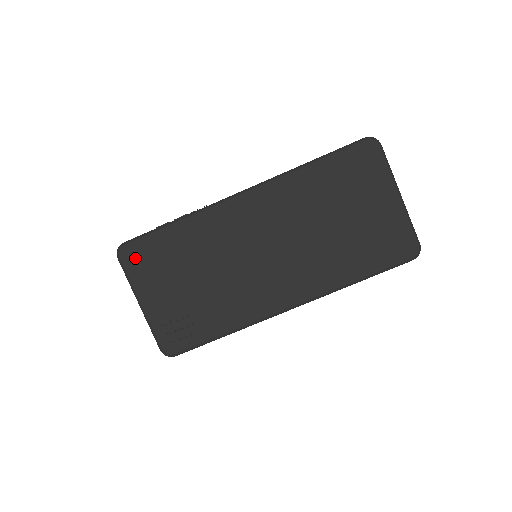
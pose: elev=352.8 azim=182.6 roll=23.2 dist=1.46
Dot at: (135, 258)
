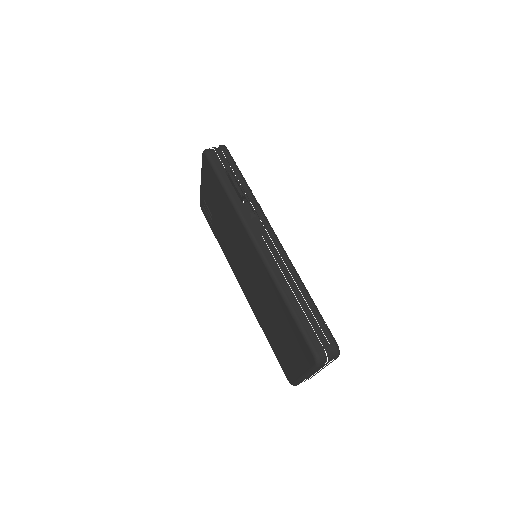
Dot at: (207, 167)
